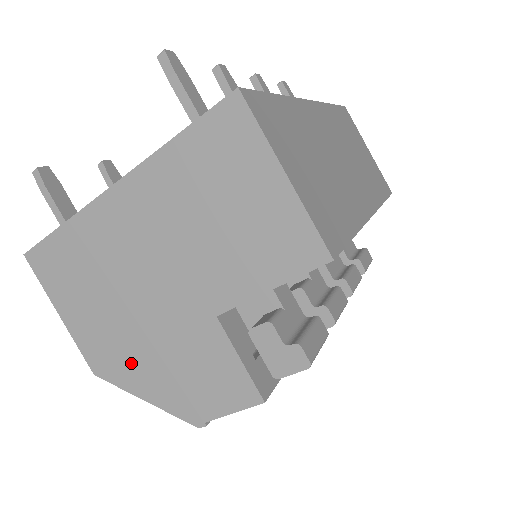
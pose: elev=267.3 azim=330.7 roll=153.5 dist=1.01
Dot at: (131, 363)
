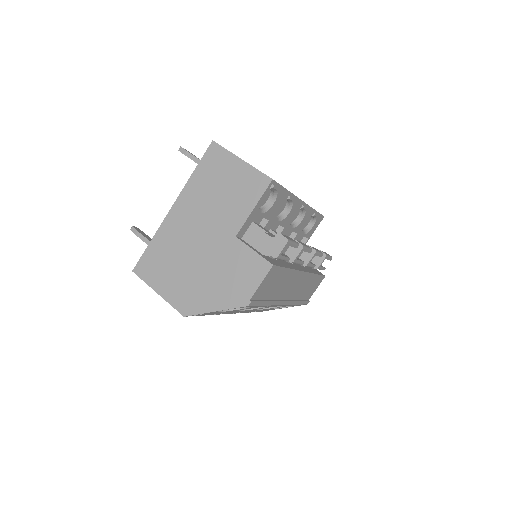
Dot at: (202, 293)
